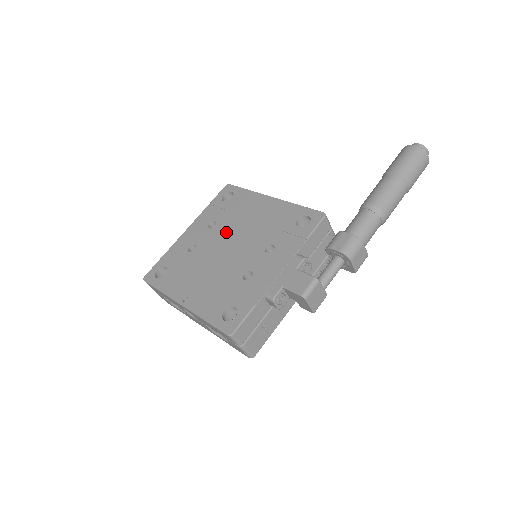
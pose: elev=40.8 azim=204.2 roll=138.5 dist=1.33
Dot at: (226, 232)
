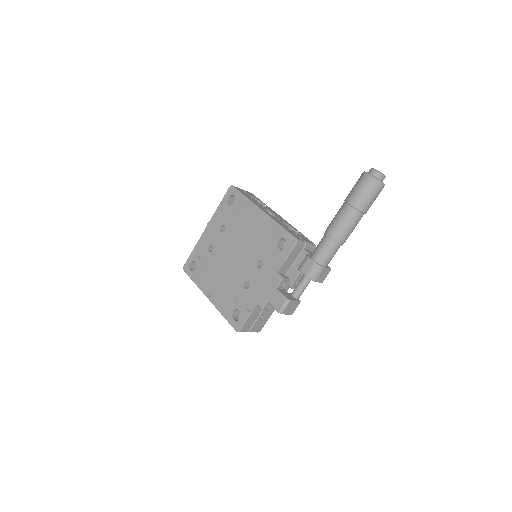
Dot at: (232, 239)
